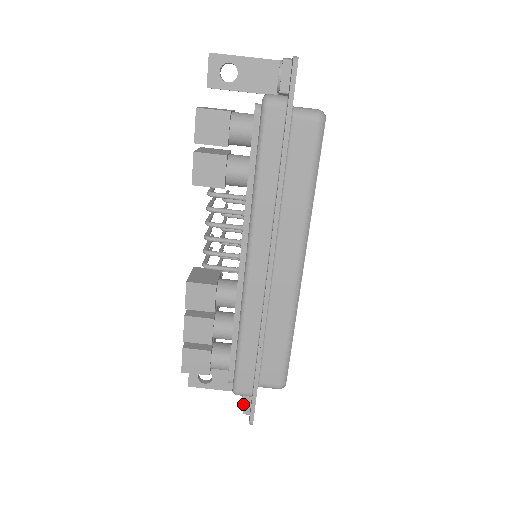
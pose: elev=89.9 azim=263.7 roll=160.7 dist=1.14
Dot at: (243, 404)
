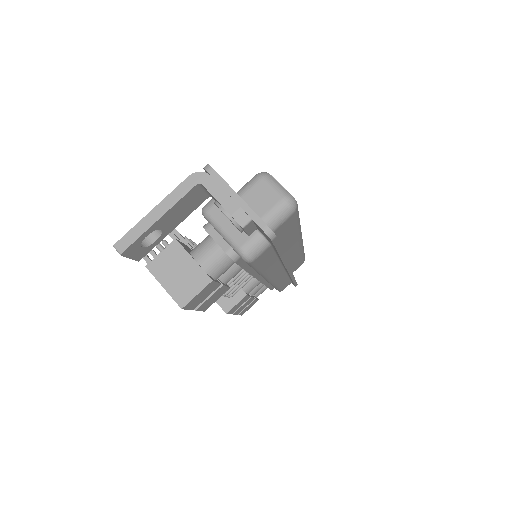
Dot at: occluded
